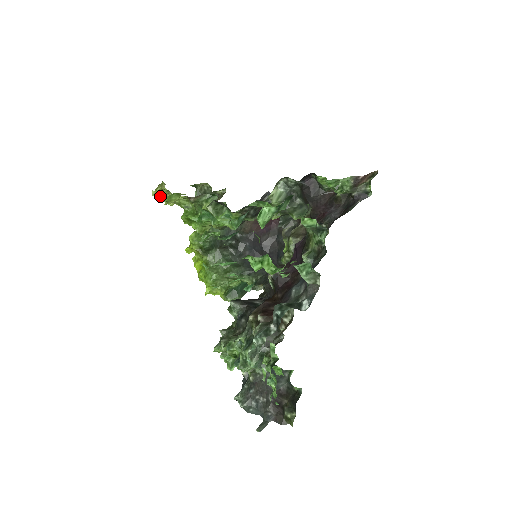
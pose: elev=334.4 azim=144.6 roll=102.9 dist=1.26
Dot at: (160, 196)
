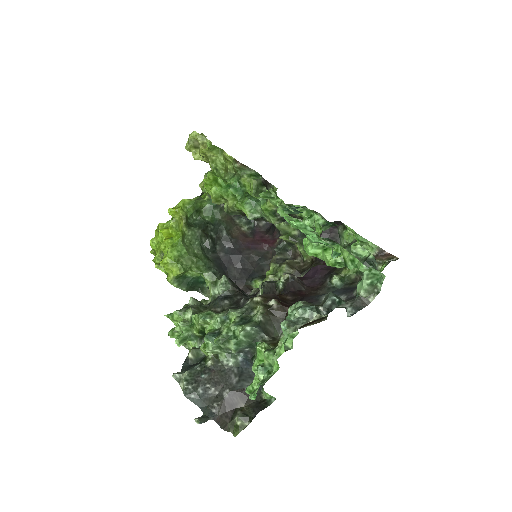
Dot at: (199, 141)
